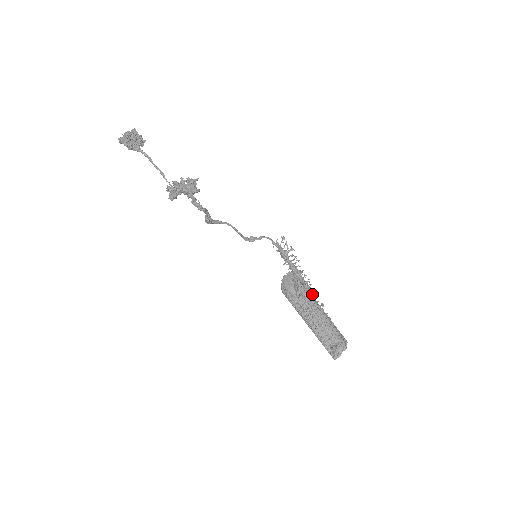
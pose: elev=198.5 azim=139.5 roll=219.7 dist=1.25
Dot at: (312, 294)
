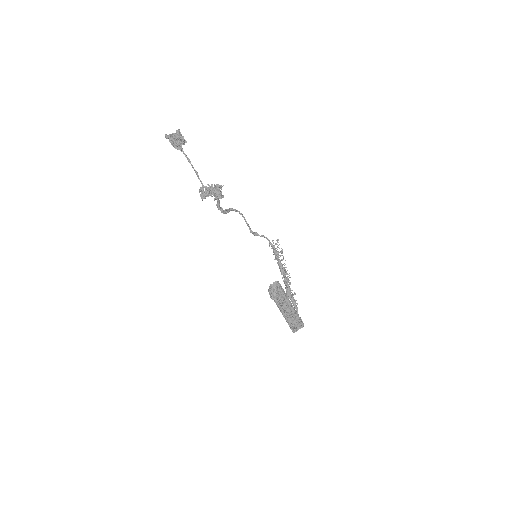
Dot at: occluded
